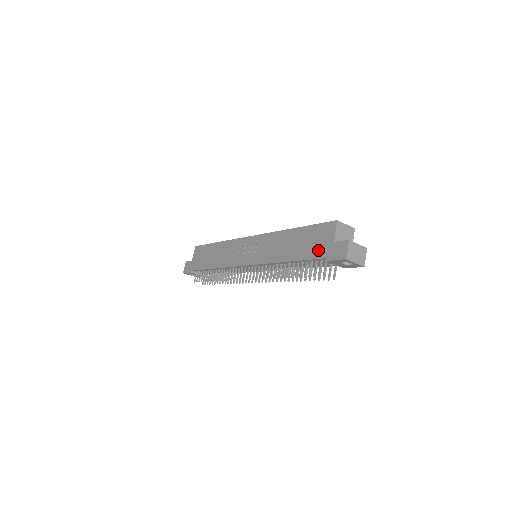
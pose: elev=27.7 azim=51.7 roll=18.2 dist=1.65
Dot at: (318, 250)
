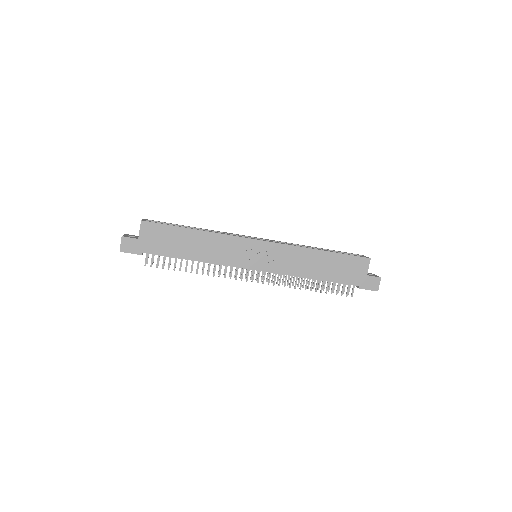
Dot at: (352, 278)
